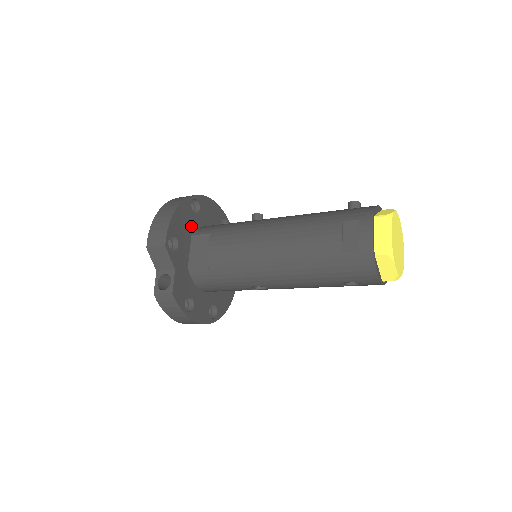
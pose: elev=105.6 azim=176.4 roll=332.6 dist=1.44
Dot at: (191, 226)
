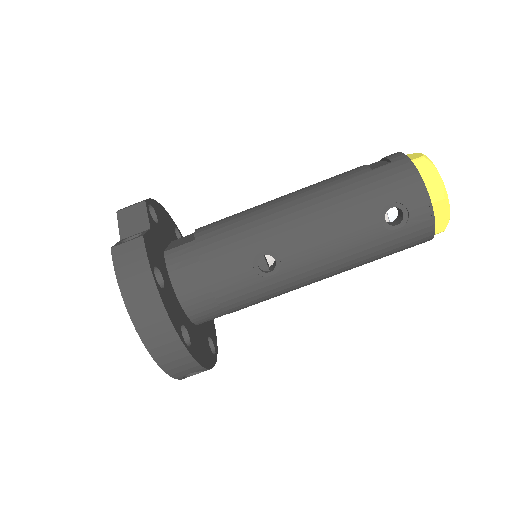
Dot at: (172, 237)
